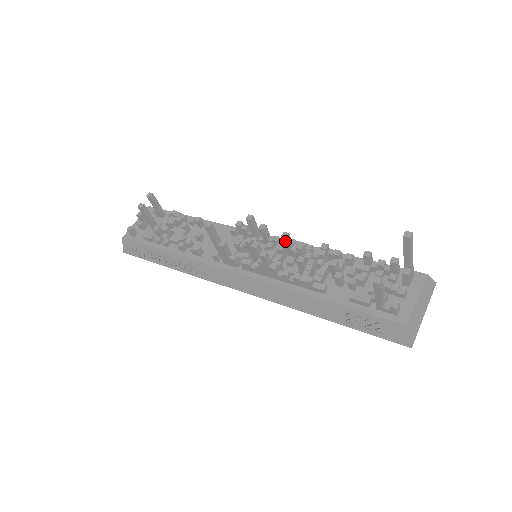
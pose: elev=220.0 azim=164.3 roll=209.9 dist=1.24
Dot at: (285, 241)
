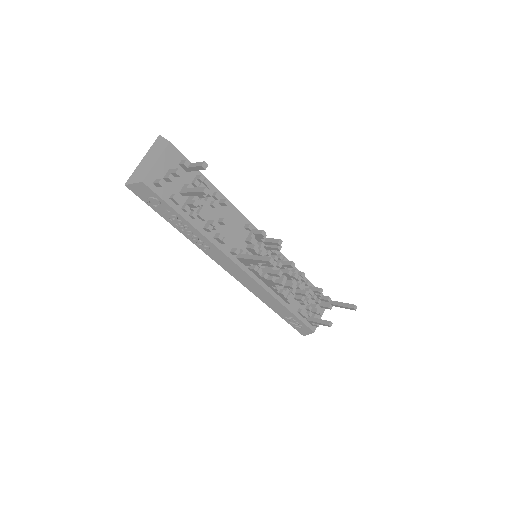
Dot at: (289, 266)
